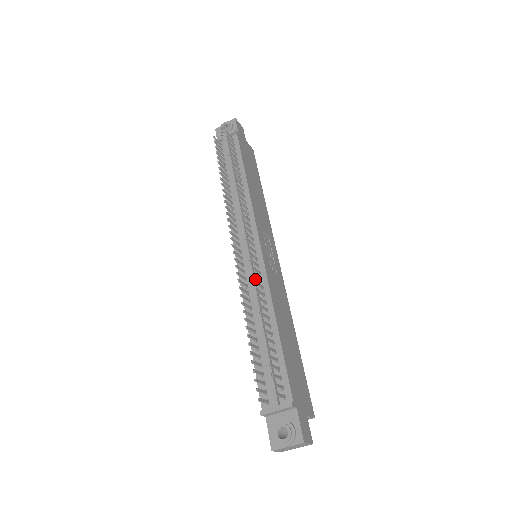
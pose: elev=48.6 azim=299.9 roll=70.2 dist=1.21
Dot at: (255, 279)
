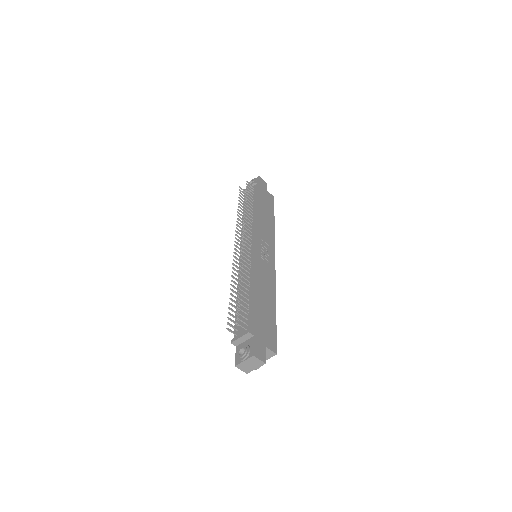
Dot at: (247, 265)
